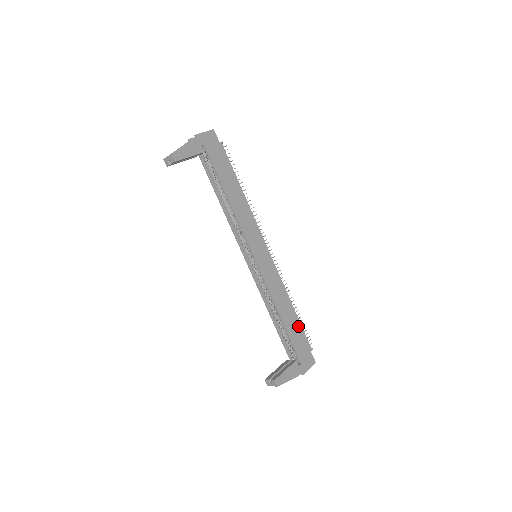
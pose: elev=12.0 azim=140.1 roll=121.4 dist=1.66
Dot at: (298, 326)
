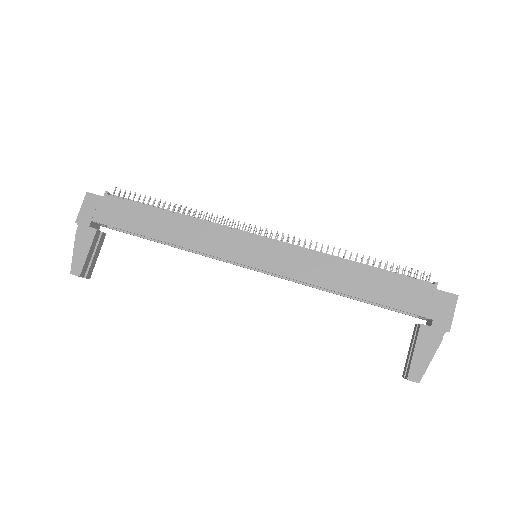
Dot at: (385, 278)
